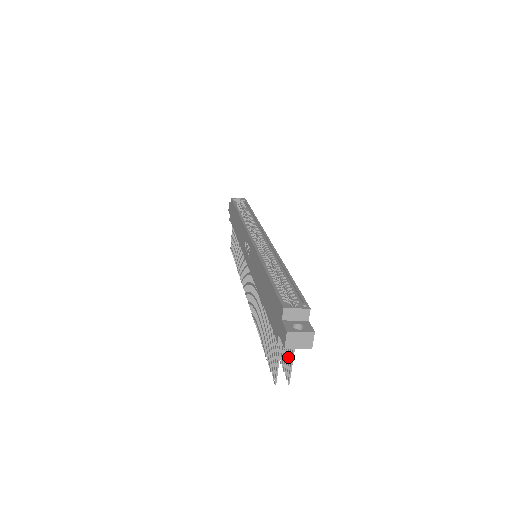
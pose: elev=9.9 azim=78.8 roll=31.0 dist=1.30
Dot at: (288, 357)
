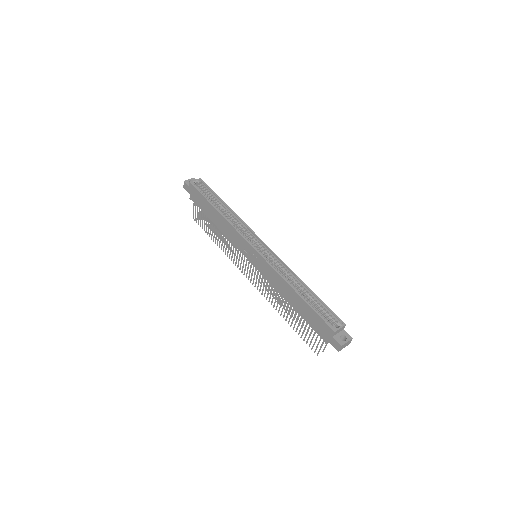
Dot at: occluded
